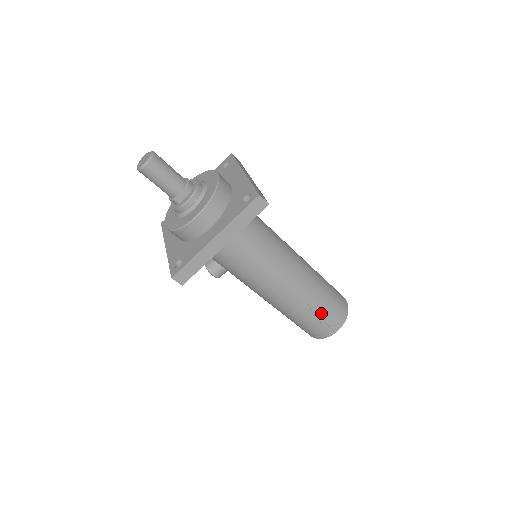
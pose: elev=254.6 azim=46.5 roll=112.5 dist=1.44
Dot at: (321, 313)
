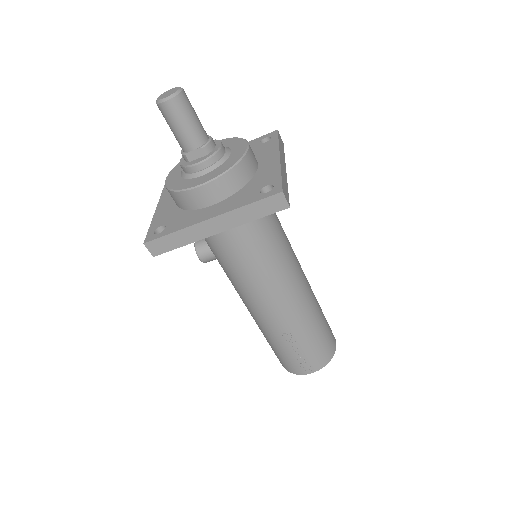
Dot at: (301, 348)
